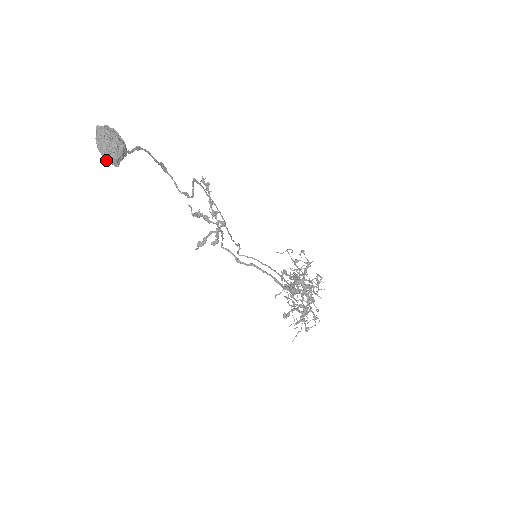
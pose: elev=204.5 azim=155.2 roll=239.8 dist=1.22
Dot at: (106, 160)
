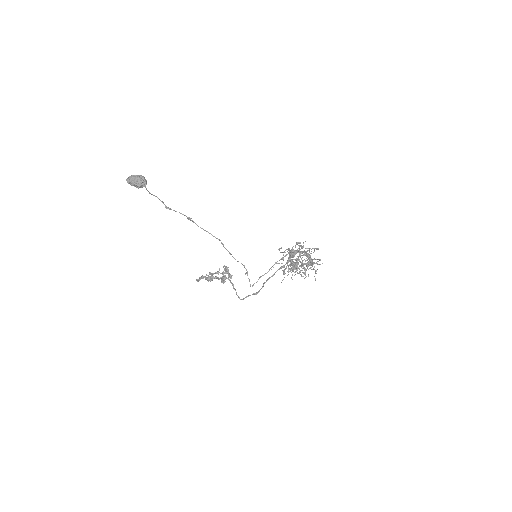
Dot at: (140, 183)
